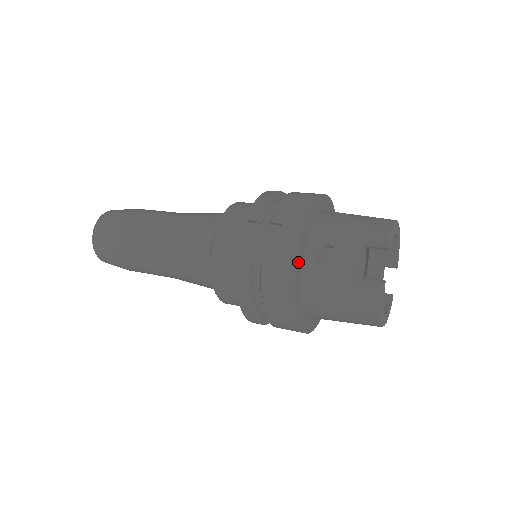
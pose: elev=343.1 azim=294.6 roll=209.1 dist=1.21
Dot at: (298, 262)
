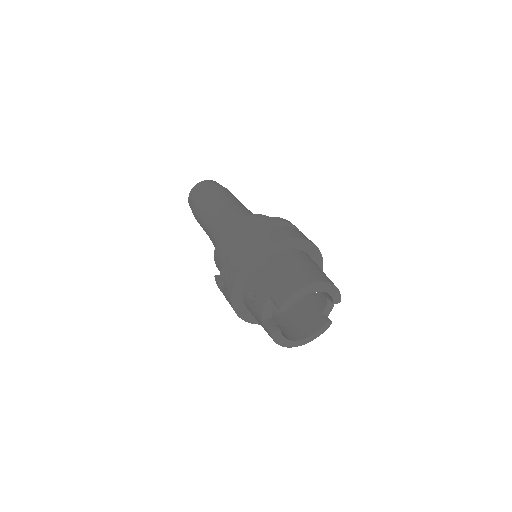
Dot at: (234, 296)
